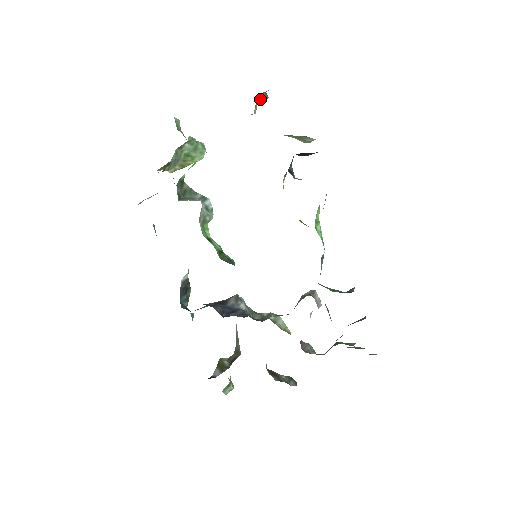
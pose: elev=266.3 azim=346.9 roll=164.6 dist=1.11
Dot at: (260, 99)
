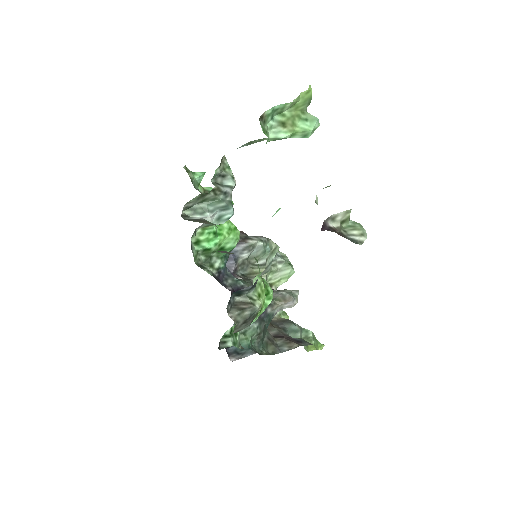
Dot at: occluded
